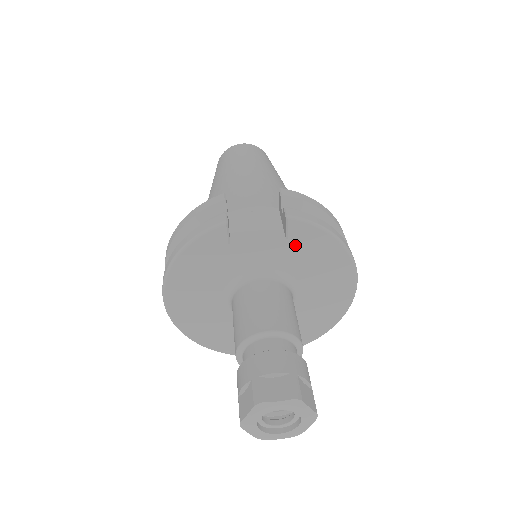
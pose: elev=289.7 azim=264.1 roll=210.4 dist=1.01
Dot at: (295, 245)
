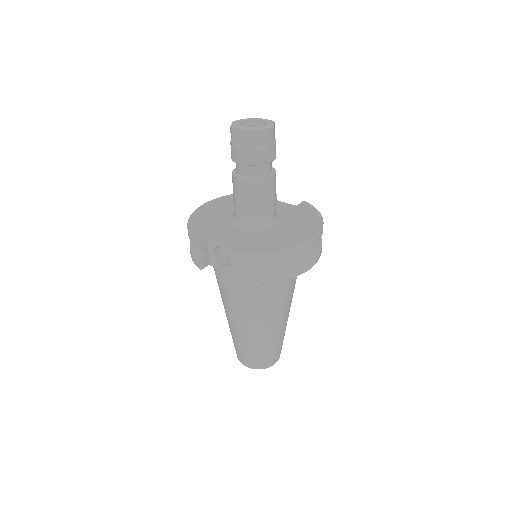
Dot at: (297, 209)
